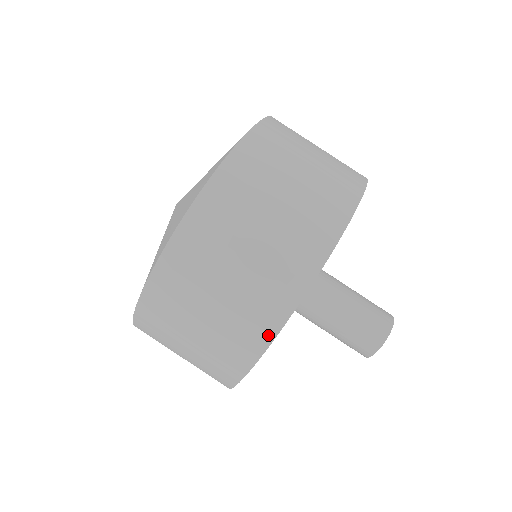
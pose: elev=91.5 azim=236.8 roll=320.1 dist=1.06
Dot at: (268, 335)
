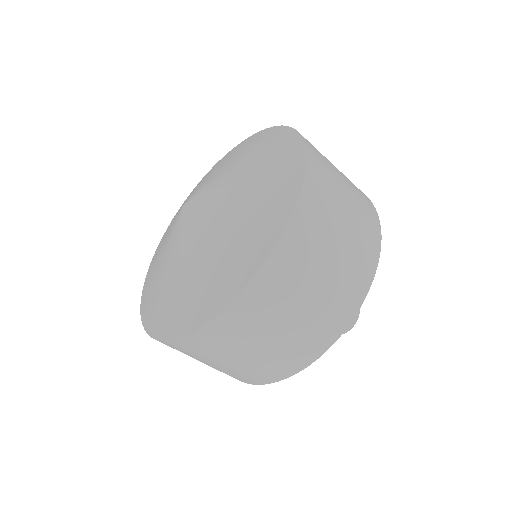
Dot at: occluded
